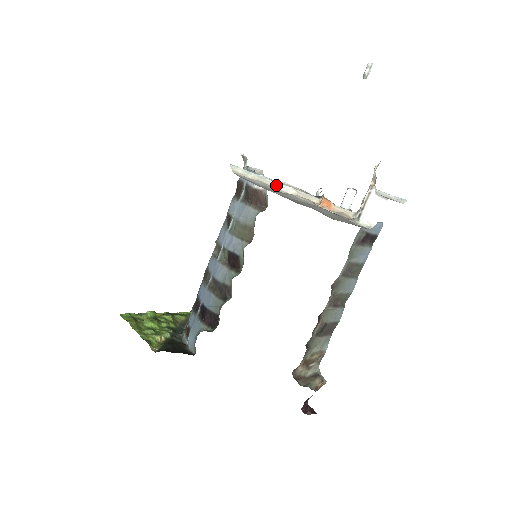
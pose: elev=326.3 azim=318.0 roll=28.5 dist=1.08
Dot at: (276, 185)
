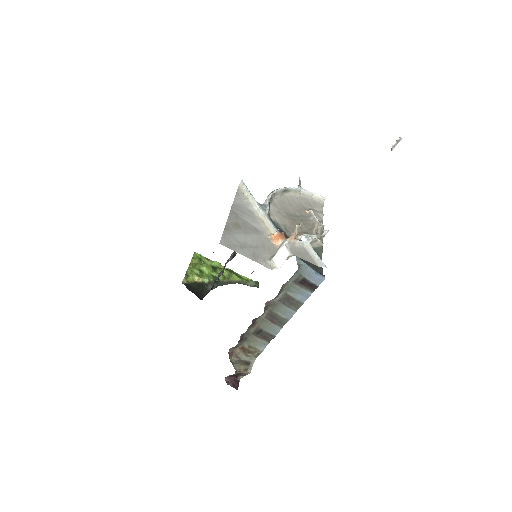
Dot at: (257, 208)
